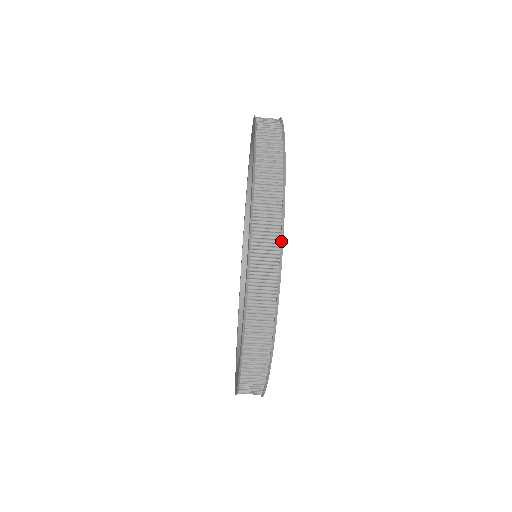
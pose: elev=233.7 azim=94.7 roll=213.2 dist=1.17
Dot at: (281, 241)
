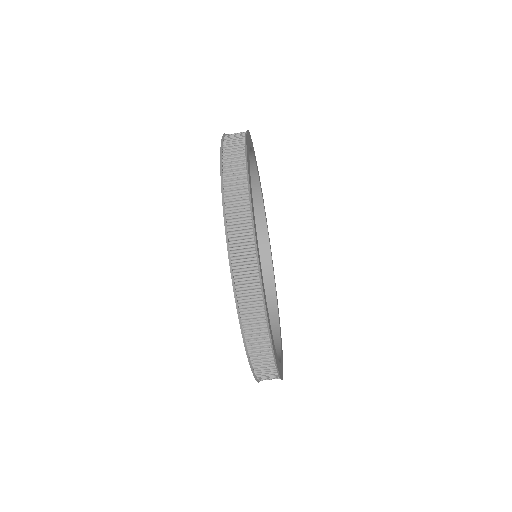
Dot at: (245, 140)
